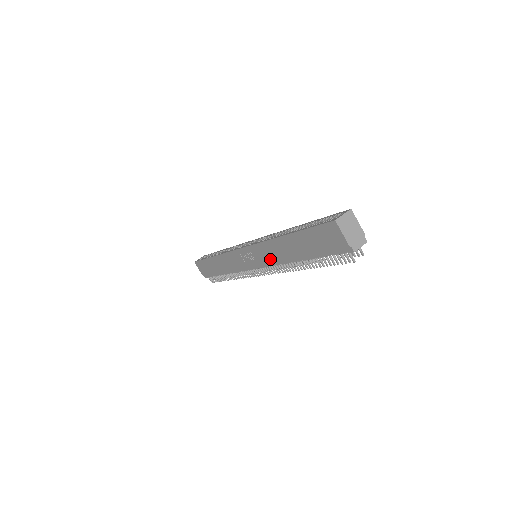
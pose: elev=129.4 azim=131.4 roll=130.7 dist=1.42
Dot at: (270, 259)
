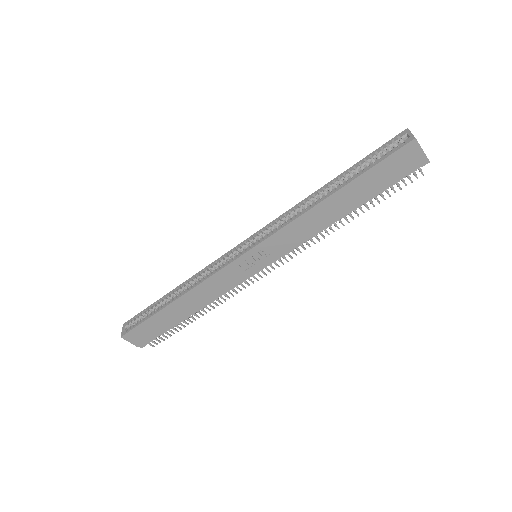
Dot at: (298, 239)
